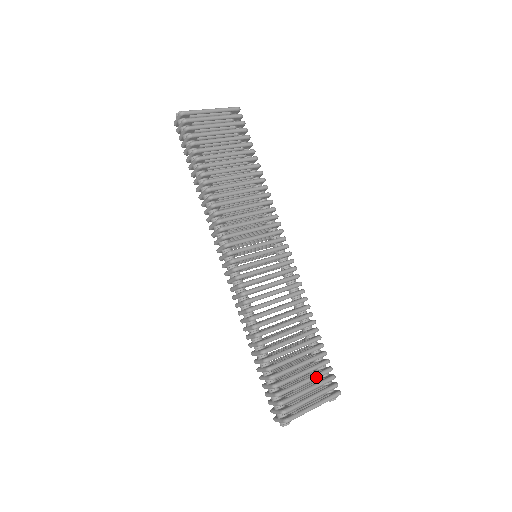
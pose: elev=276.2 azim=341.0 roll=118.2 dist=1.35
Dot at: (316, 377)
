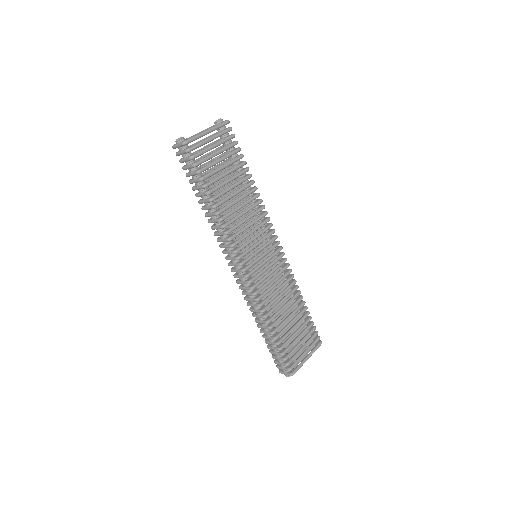
Dot at: occluded
